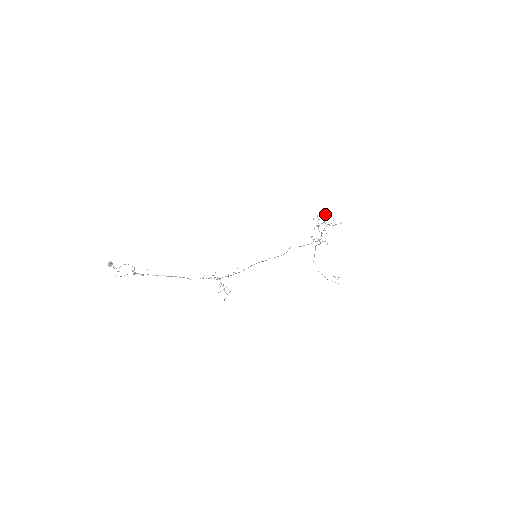
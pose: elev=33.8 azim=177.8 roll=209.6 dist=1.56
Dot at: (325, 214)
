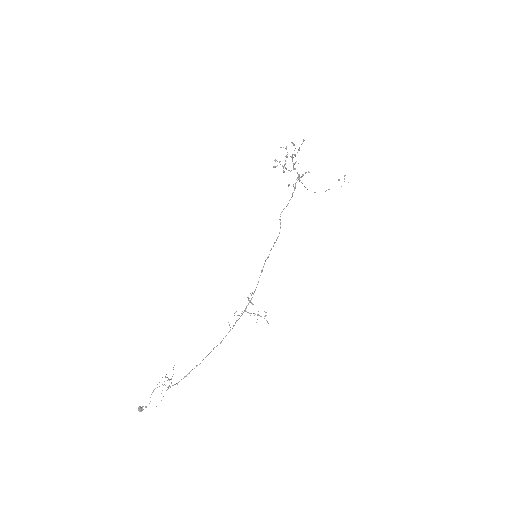
Dot at: (280, 147)
